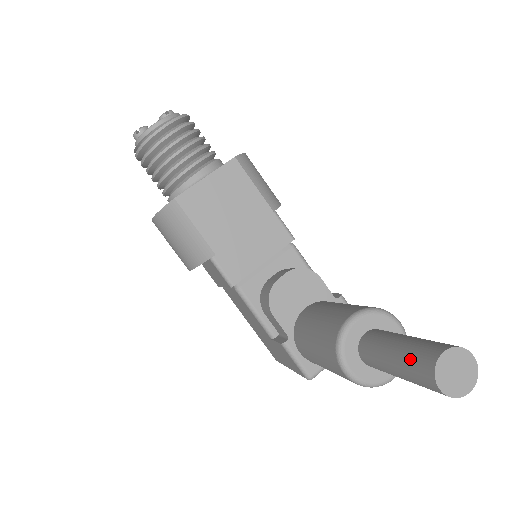
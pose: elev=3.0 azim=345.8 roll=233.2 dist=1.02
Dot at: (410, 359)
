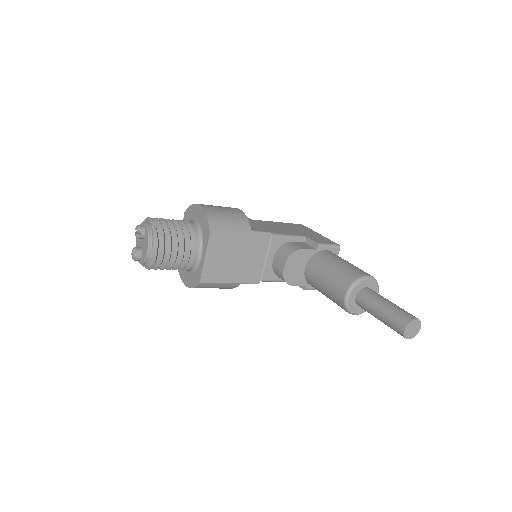
Dot at: (390, 327)
